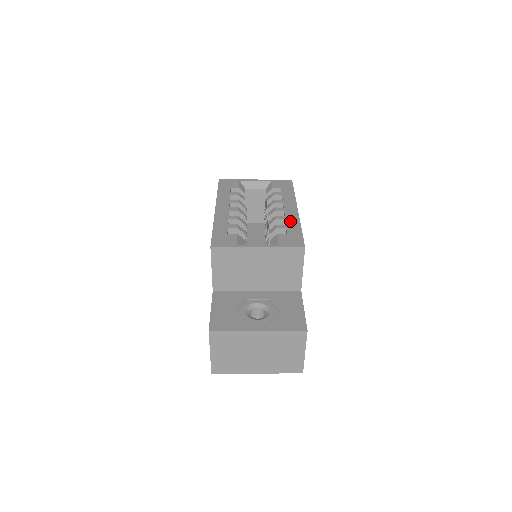
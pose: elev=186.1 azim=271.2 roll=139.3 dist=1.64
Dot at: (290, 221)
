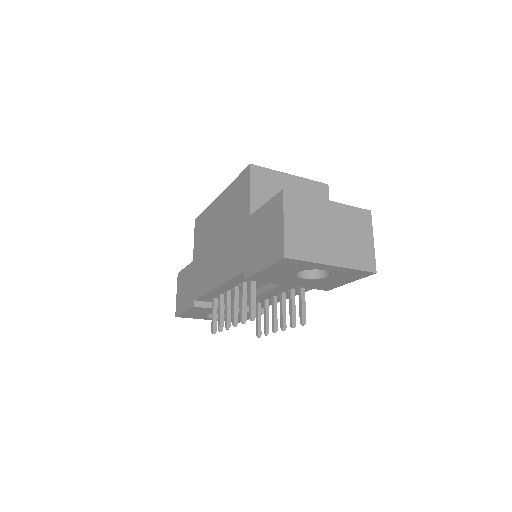
Dot at: occluded
